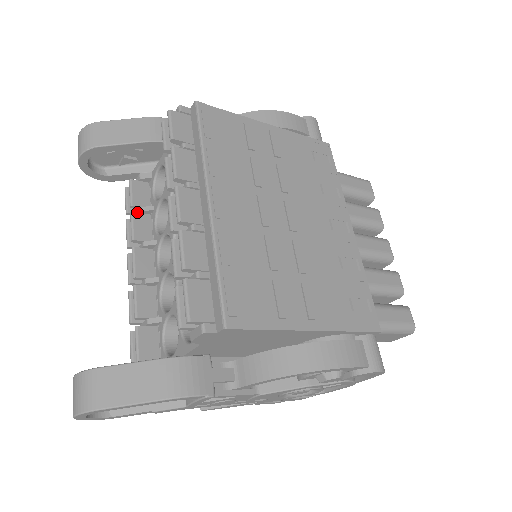
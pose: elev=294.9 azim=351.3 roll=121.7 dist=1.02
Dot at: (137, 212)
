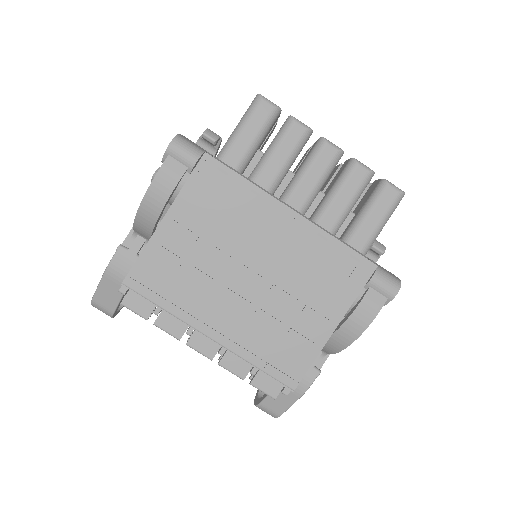
Dot at: occluded
